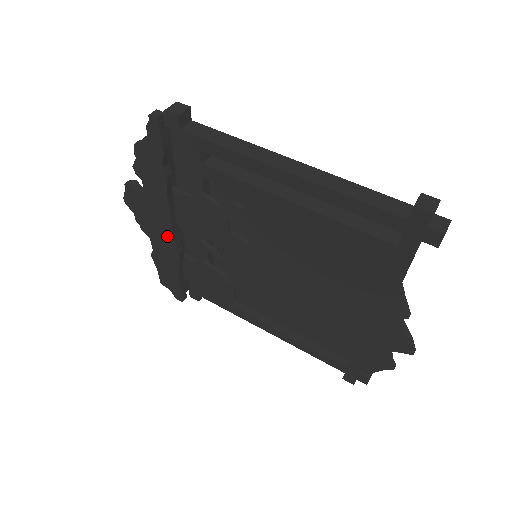
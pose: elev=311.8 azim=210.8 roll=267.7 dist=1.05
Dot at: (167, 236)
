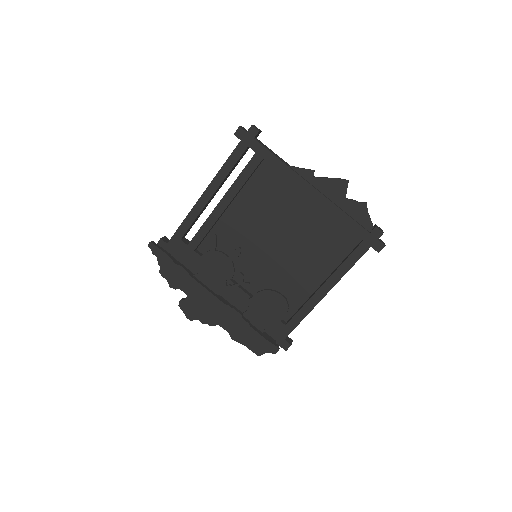
Dot at: (219, 306)
